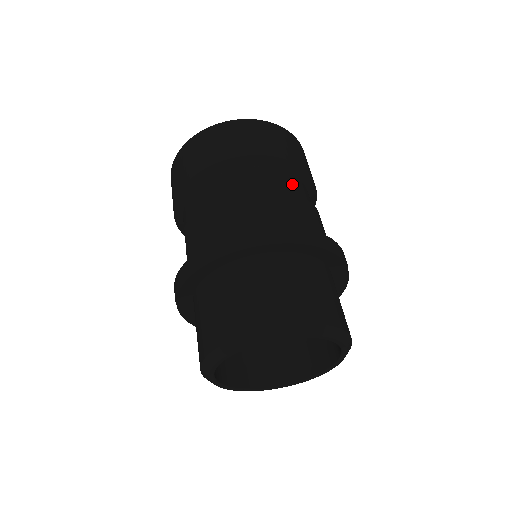
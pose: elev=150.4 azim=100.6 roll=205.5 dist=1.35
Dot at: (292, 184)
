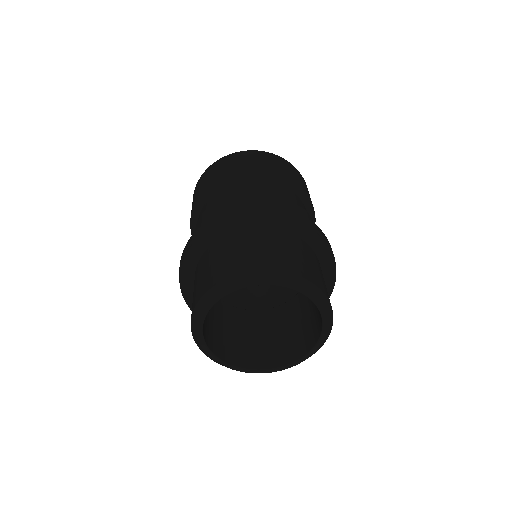
Dot at: (290, 195)
